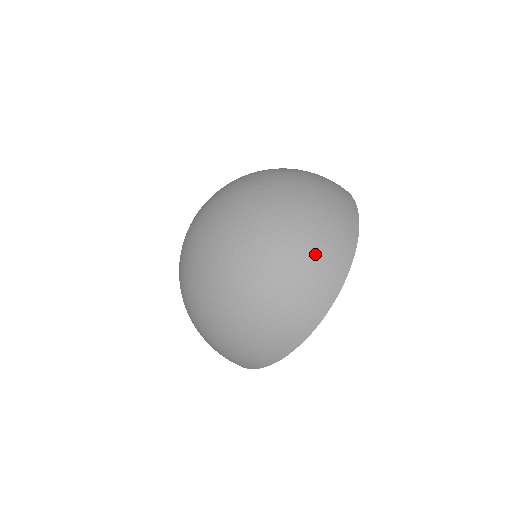
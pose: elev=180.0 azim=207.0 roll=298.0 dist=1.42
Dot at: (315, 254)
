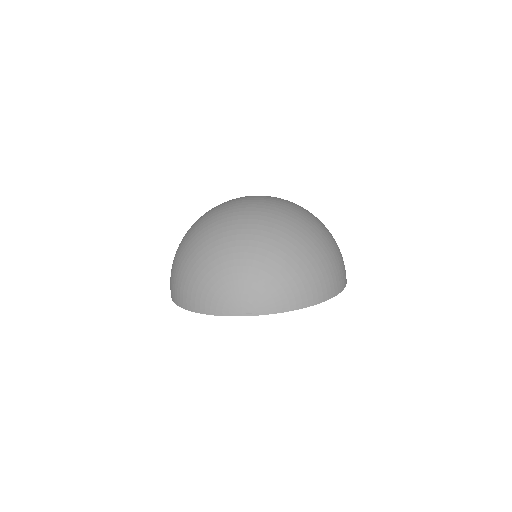
Dot at: occluded
